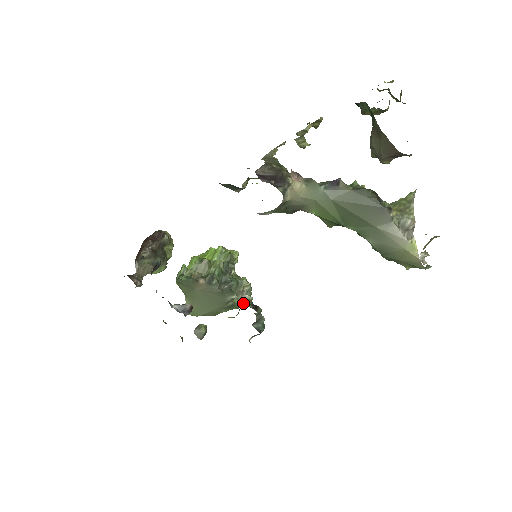
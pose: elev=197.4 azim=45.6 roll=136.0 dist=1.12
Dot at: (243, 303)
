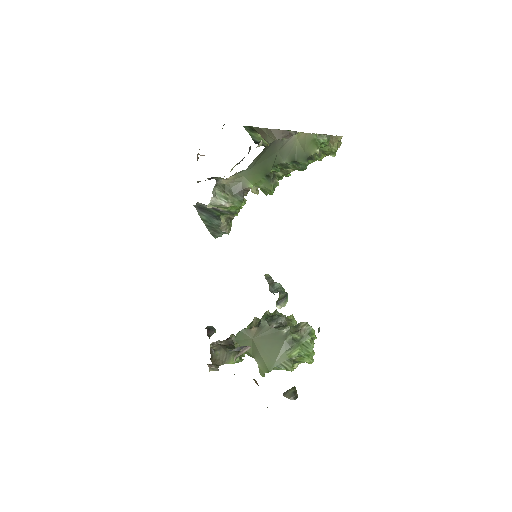
Dot at: occluded
